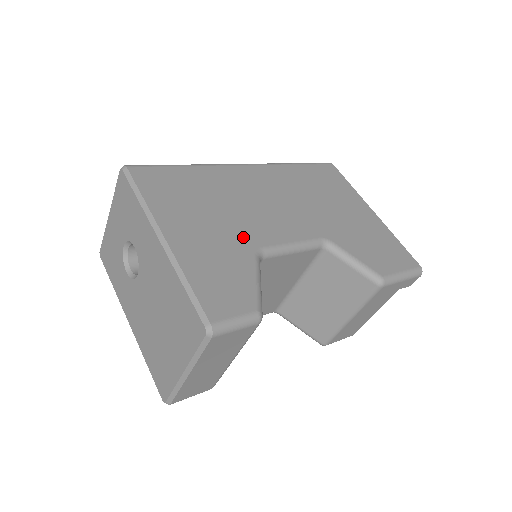
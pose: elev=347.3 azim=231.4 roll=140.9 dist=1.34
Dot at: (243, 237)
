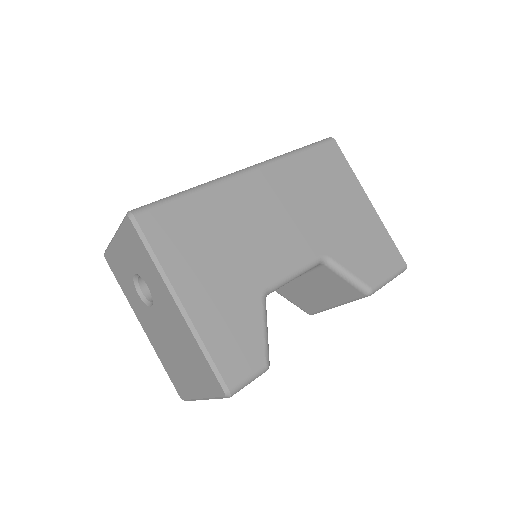
Dot at: (251, 279)
